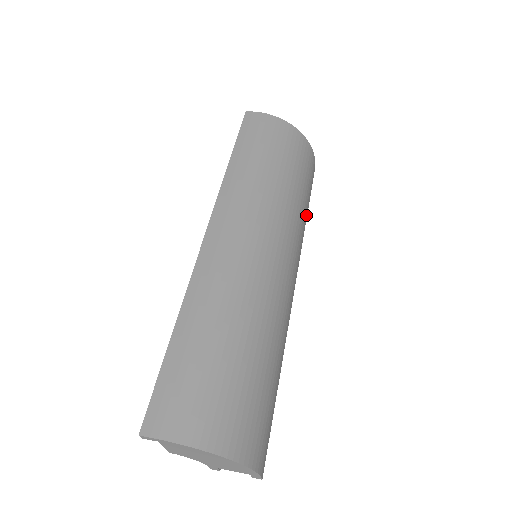
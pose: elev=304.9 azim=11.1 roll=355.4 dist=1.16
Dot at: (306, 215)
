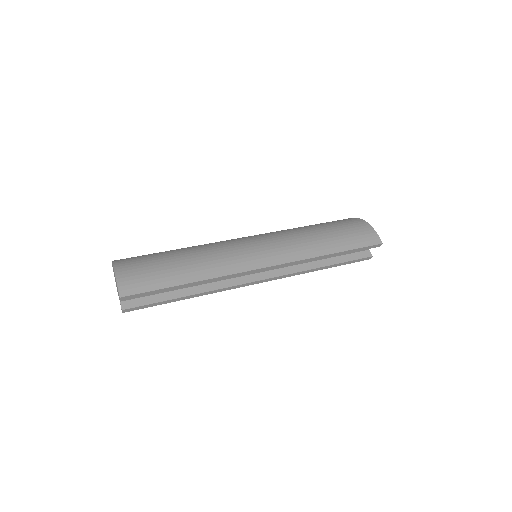
Dot at: (328, 249)
